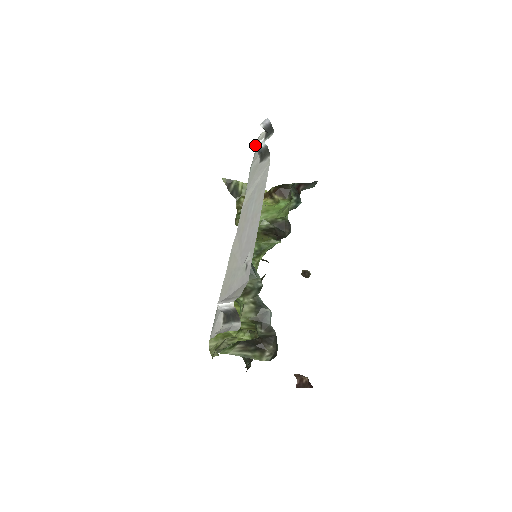
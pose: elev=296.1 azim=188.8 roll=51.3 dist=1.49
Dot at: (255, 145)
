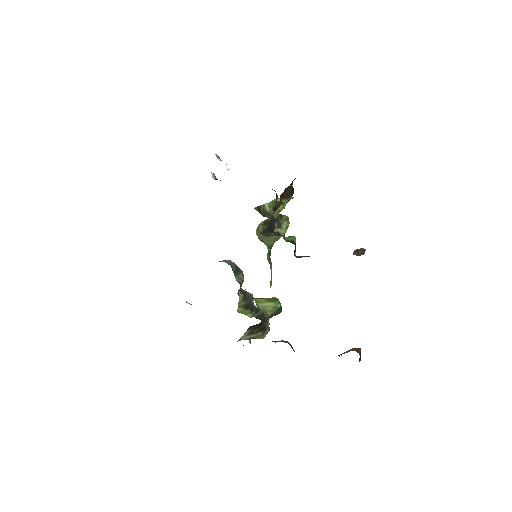
Dot at: (212, 177)
